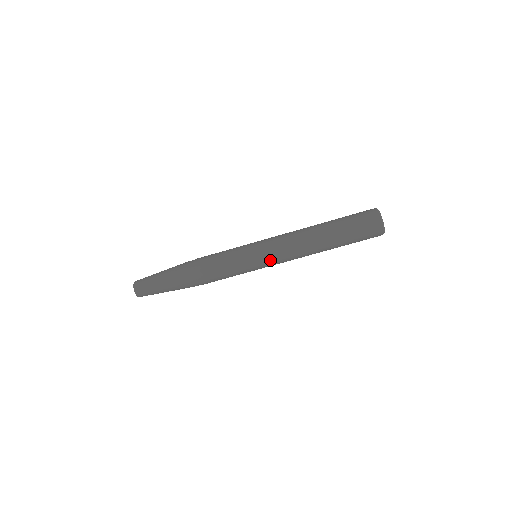
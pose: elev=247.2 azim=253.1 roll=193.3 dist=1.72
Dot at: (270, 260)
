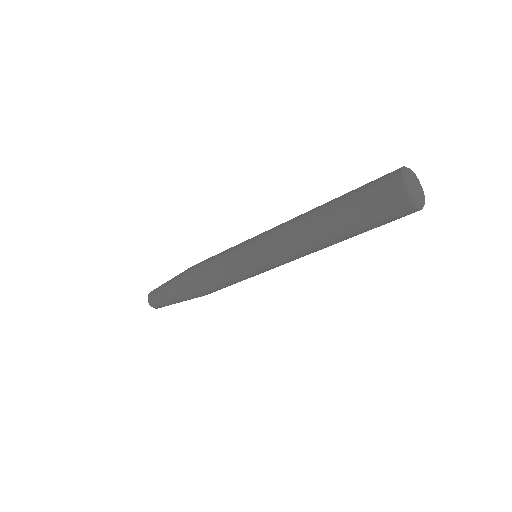
Dot at: (262, 259)
